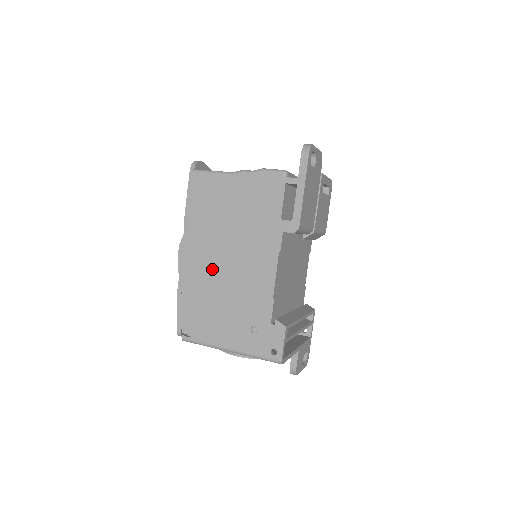
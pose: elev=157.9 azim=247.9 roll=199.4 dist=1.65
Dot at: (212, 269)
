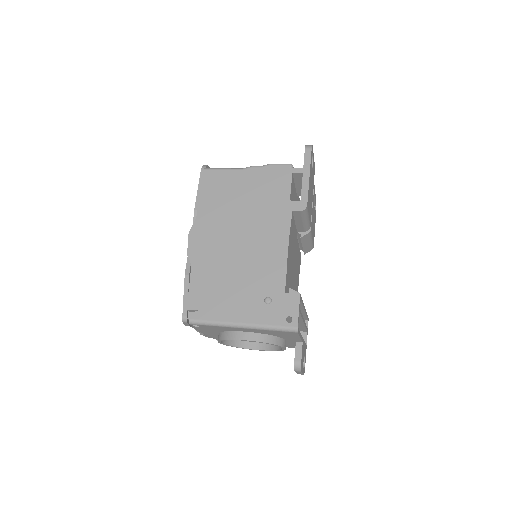
Dot at: (224, 248)
